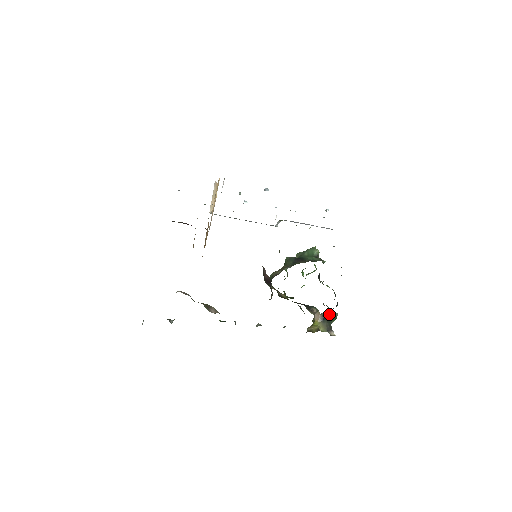
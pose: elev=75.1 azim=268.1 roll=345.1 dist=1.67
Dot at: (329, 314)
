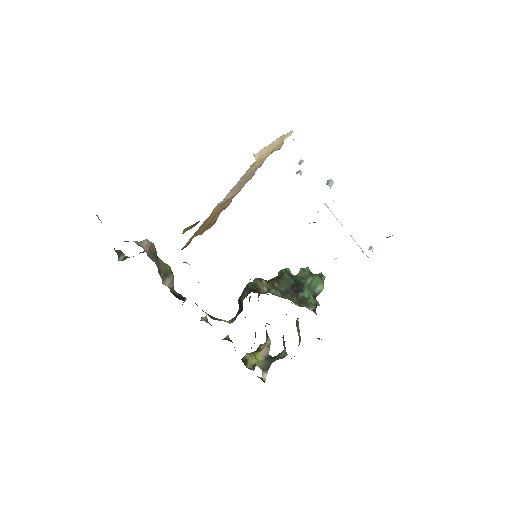
Dot at: (278, 354)
